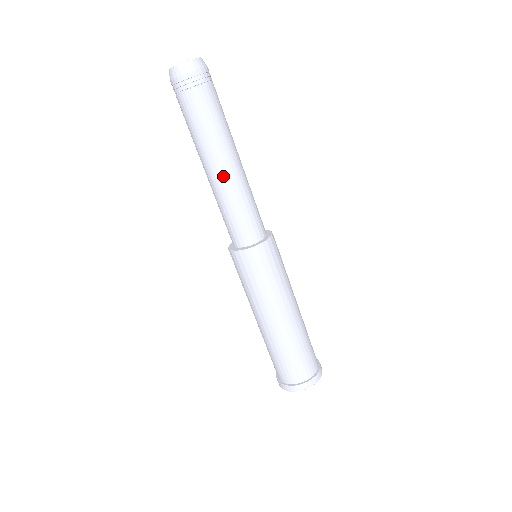
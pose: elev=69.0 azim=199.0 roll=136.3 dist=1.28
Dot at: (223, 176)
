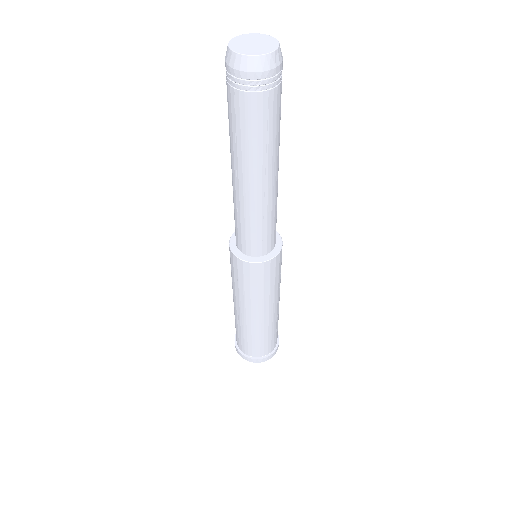
Dot at: (235, 185)
